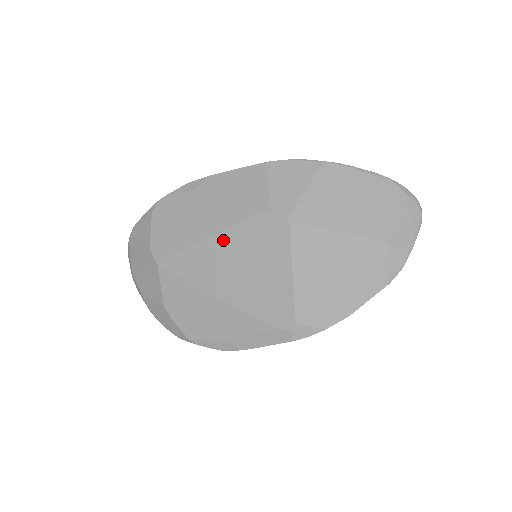
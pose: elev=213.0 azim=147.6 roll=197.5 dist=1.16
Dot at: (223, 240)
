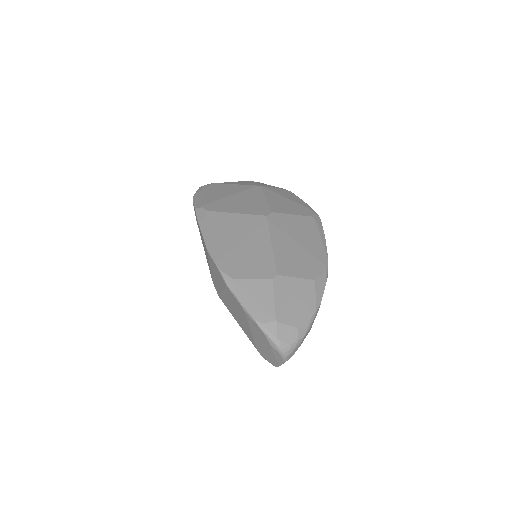
Dot at: occluded
